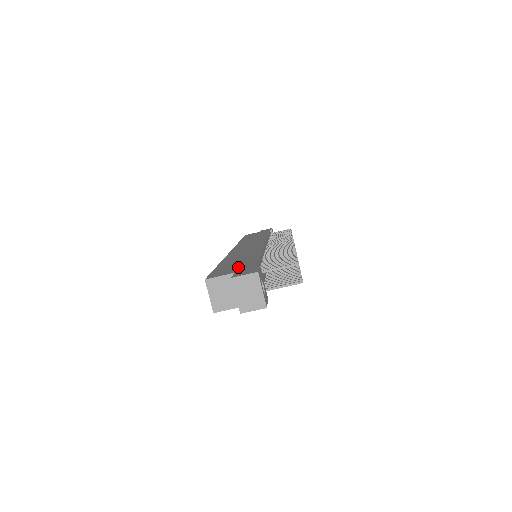
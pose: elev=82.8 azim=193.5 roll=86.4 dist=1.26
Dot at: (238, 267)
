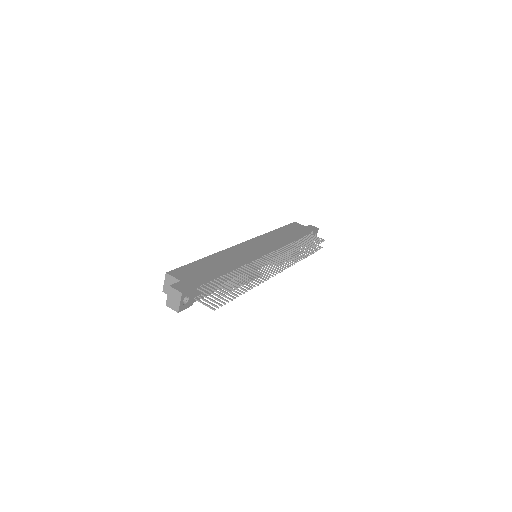
Dot at: (193, 275)
